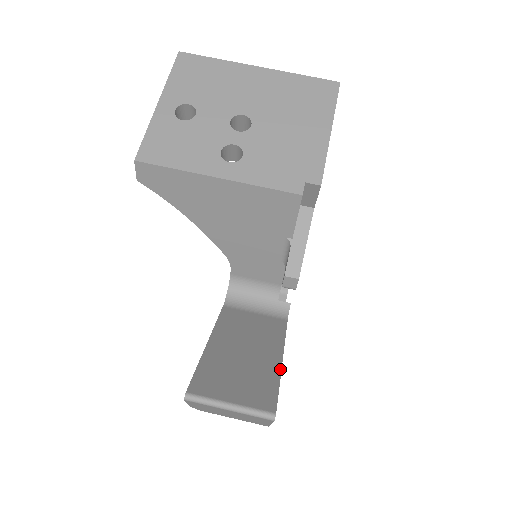
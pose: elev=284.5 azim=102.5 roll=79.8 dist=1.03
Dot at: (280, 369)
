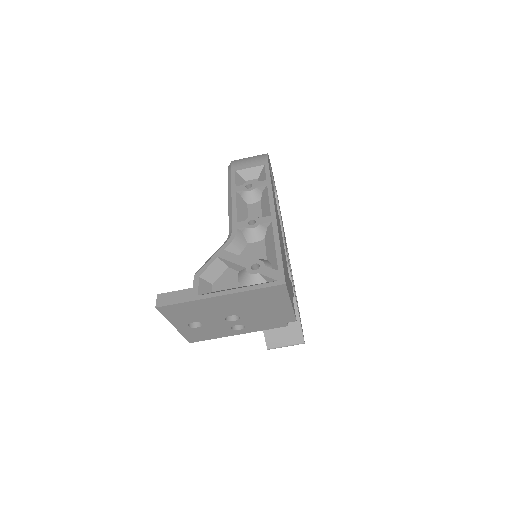
Dot at: (298, 315)
